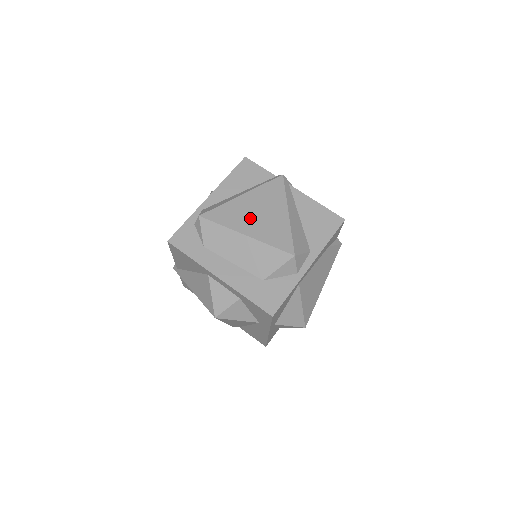
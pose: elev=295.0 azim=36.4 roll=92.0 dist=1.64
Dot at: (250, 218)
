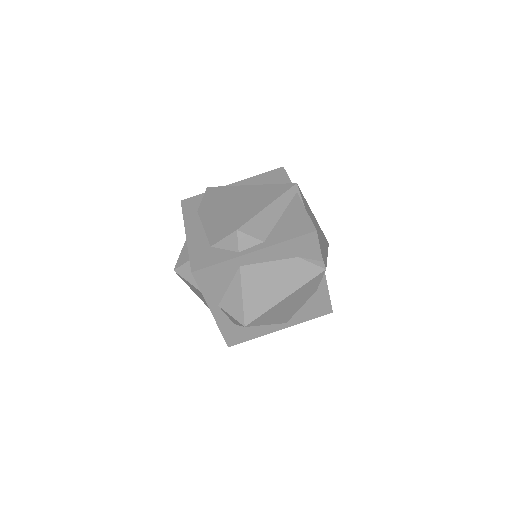
Dot at: (237, 199)
